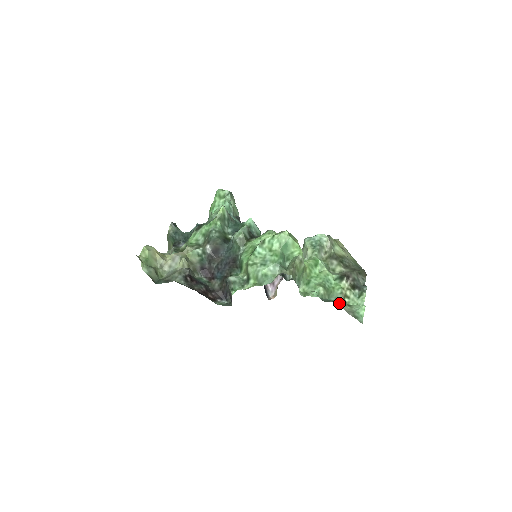
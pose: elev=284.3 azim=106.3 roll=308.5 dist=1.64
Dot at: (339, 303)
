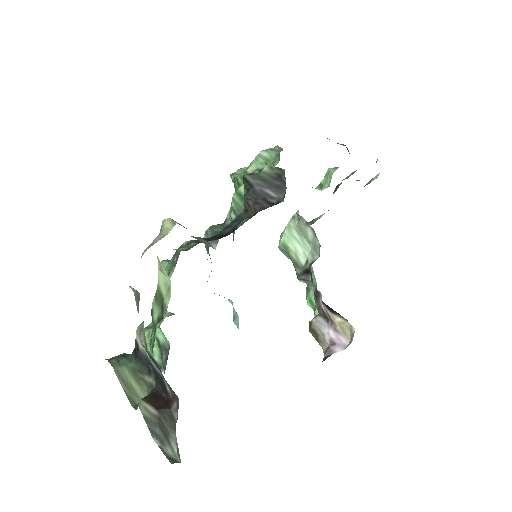
Dot at: occluded
